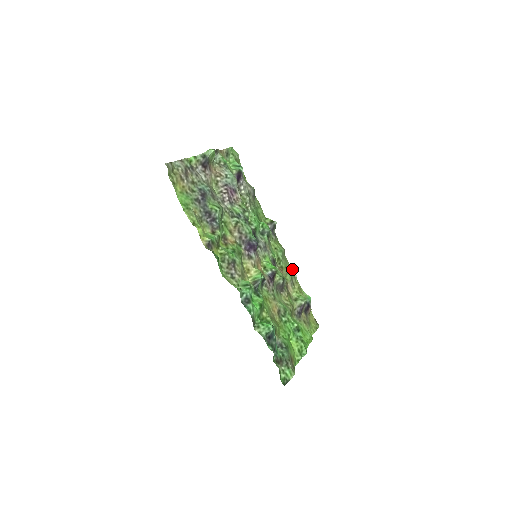
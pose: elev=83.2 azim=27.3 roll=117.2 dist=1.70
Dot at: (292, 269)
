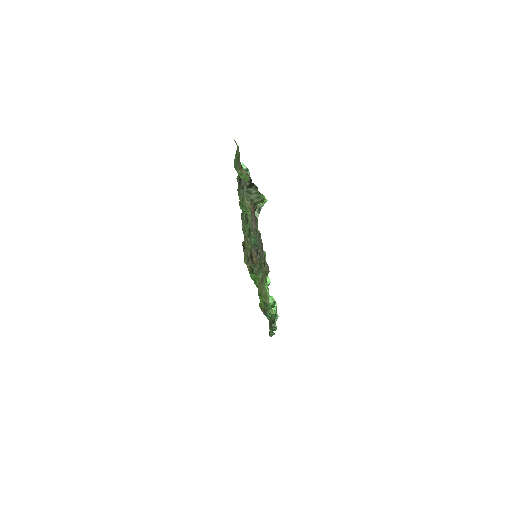
Dot at: occluded
